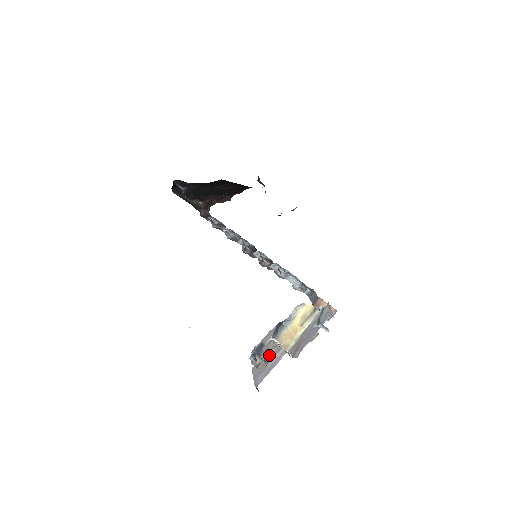
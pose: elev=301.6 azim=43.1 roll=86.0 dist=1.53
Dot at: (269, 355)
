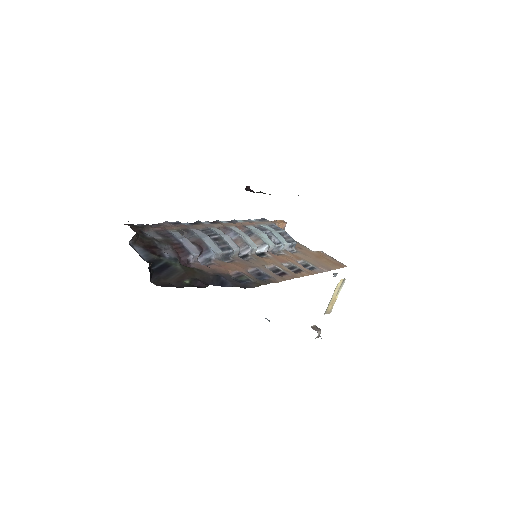
Dot at: occluded
